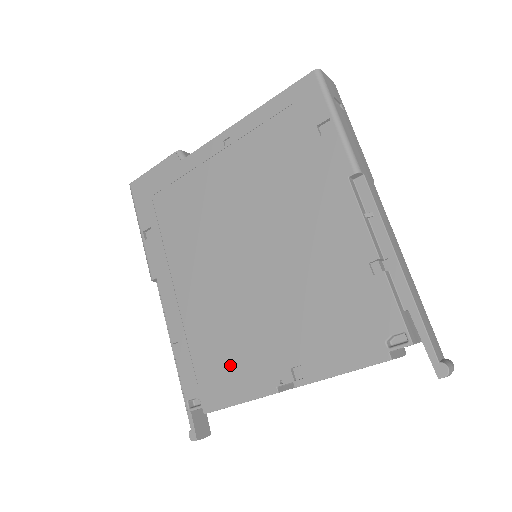
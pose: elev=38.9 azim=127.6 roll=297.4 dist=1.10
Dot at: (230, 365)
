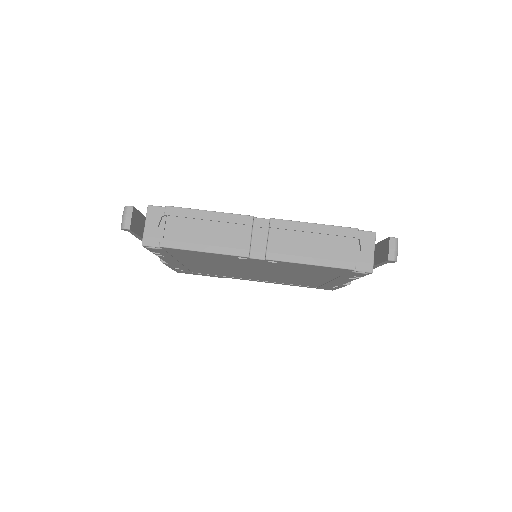
Dot at: occluded
